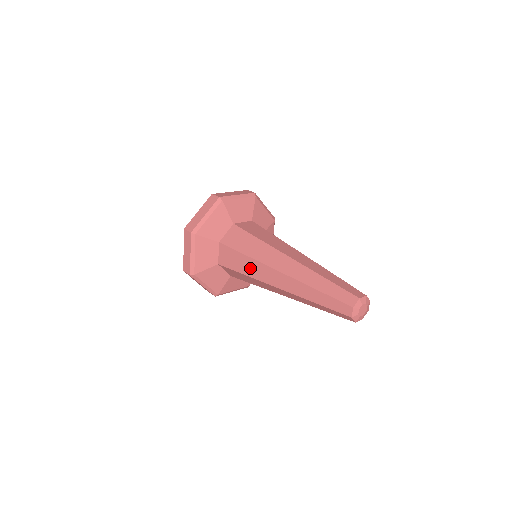
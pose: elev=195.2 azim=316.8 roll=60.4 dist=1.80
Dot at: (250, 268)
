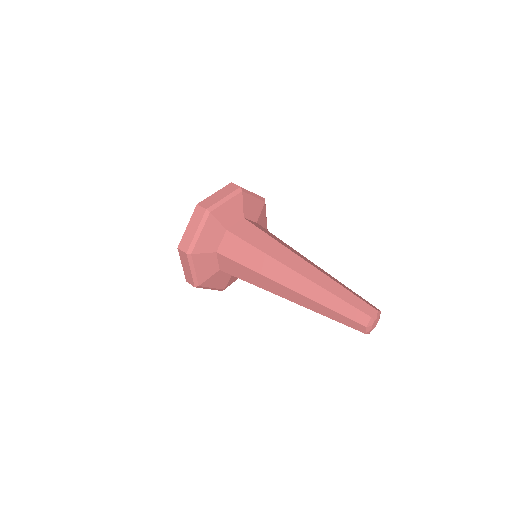
Dot at: (269, 246)
